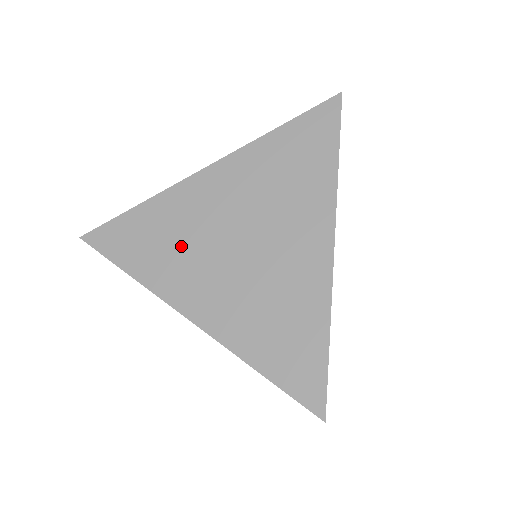
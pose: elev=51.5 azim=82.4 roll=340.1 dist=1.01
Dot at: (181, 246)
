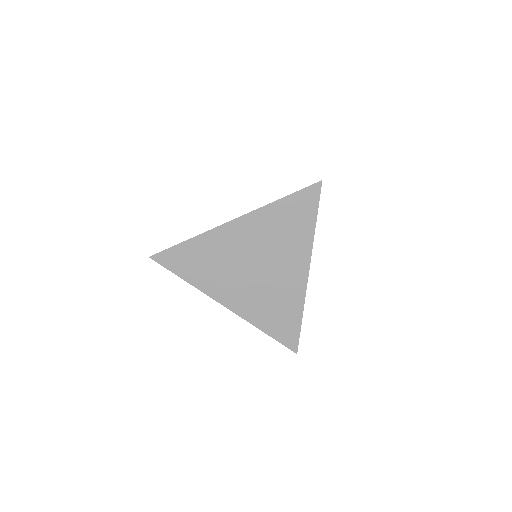
Dot at: (219, 267)
